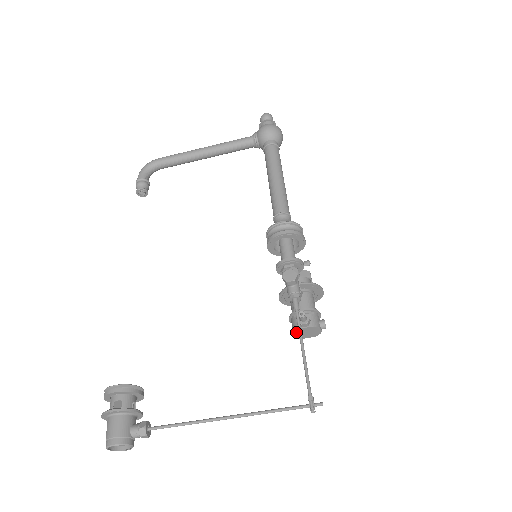
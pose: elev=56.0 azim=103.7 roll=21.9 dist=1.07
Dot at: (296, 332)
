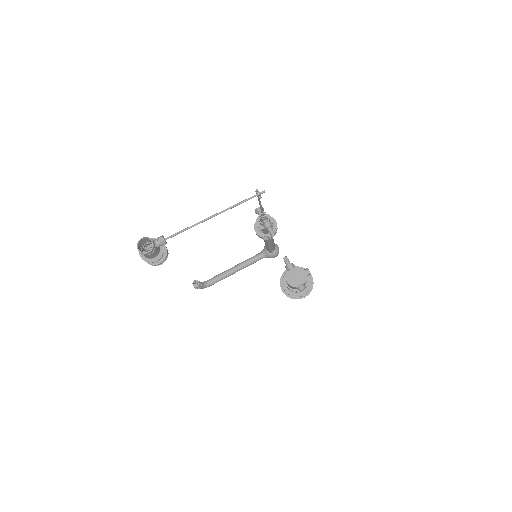
Dot at: (287, 277)
